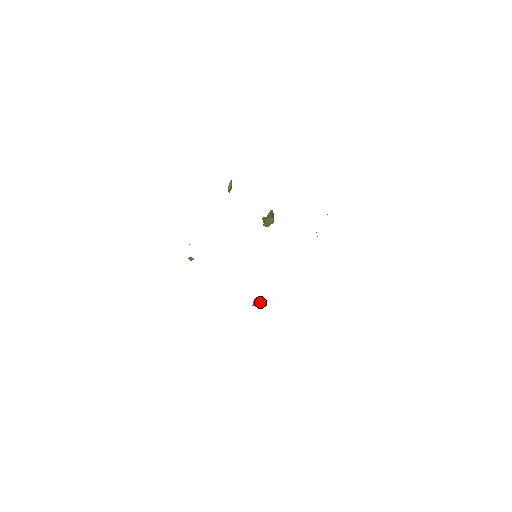
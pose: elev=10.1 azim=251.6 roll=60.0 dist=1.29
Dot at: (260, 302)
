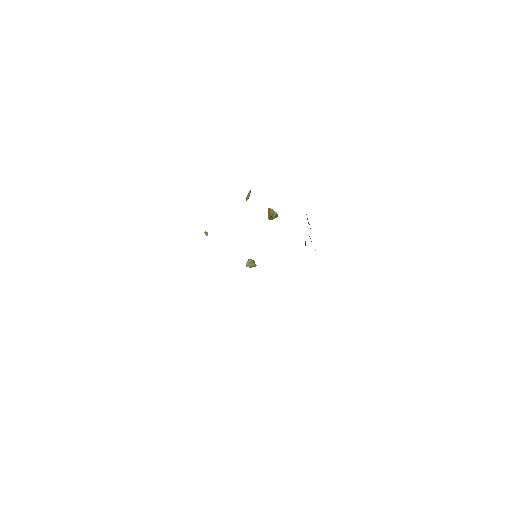
Dot at: (252, 264)
